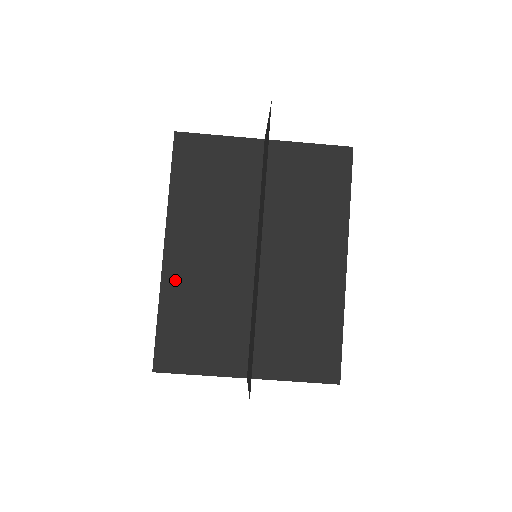
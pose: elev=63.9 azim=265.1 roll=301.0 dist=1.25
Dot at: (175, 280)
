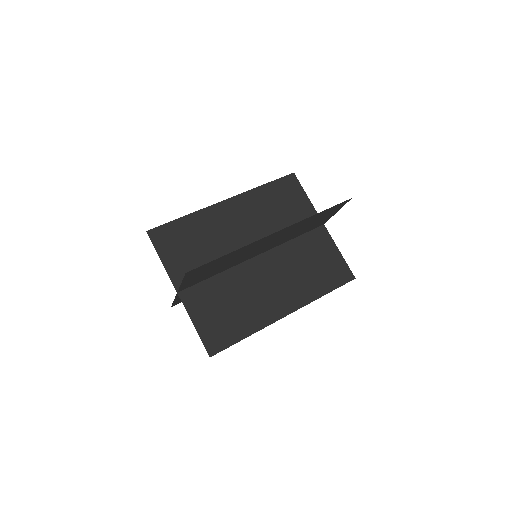
Dot at: (211, 216)
